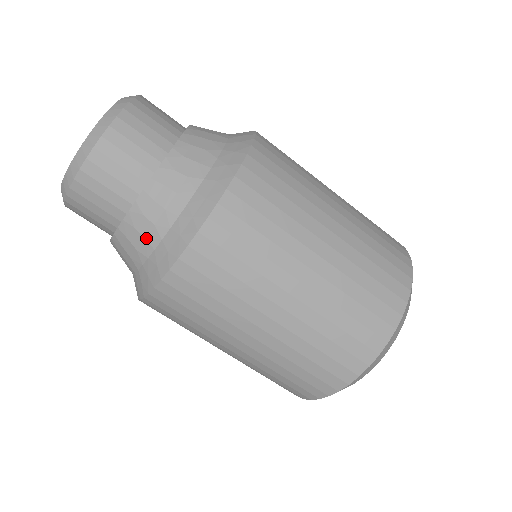
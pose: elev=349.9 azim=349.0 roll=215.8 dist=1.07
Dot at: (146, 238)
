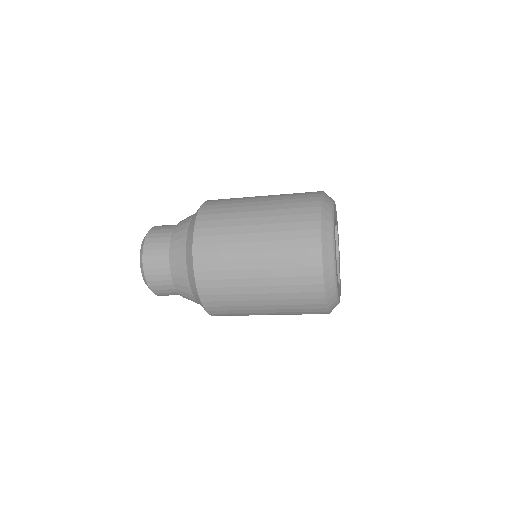
Dot at: (183, 277)
